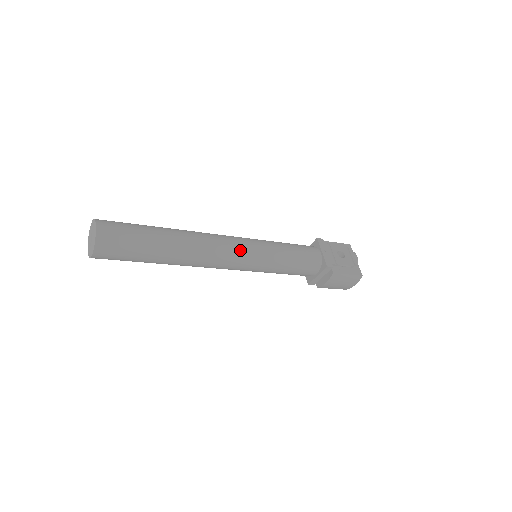
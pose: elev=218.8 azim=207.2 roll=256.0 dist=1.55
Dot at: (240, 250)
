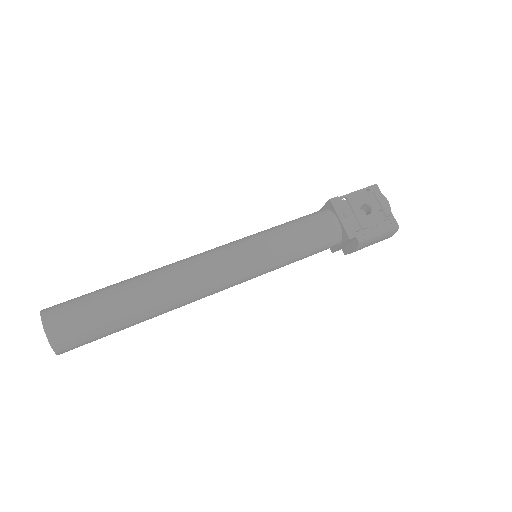
Dot at: (231, 269)
